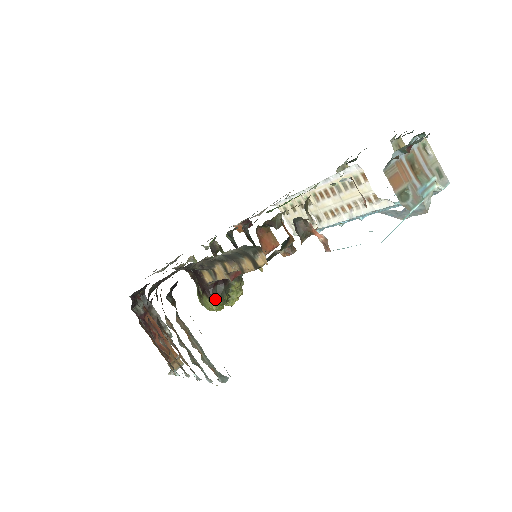
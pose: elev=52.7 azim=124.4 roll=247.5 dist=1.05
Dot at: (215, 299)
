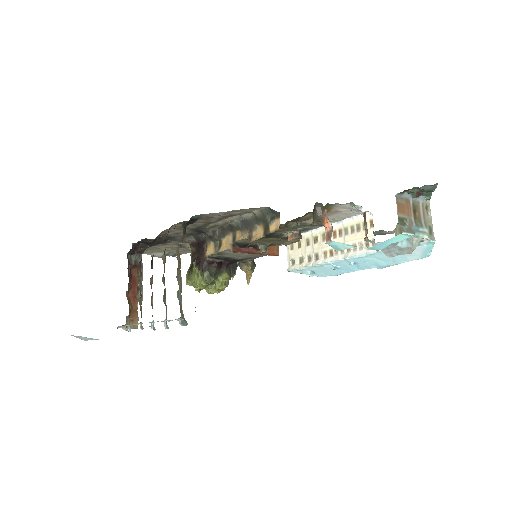
Dot at: (204, 274)
